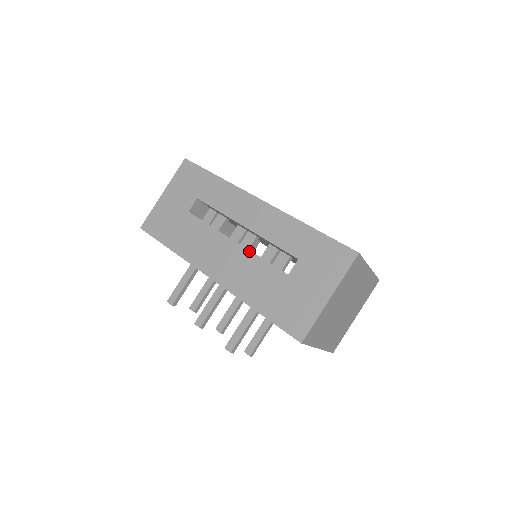
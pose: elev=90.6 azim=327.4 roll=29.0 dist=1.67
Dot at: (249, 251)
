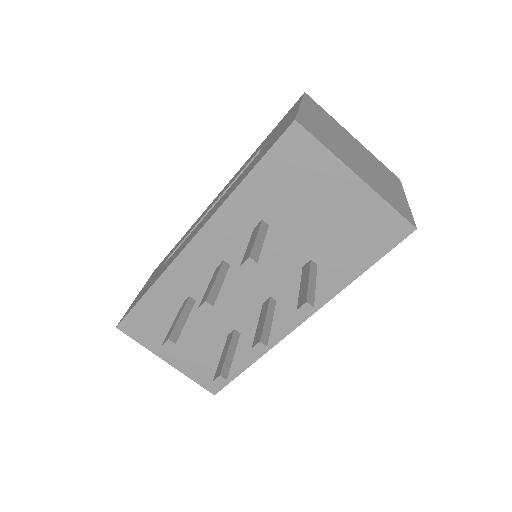
Dot at: (220, 198)
